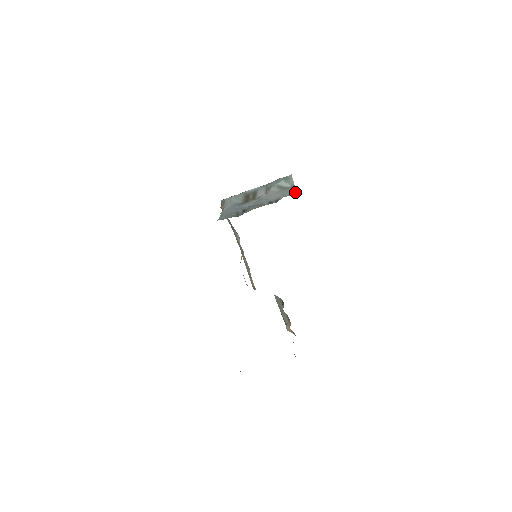
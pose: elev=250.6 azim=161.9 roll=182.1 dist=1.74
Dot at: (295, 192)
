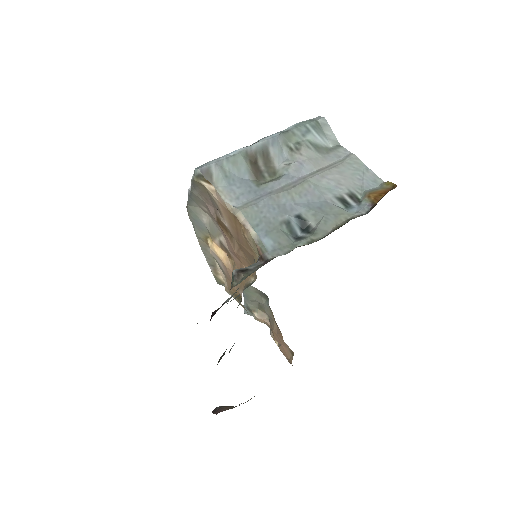
Dot at: (380, 179)
